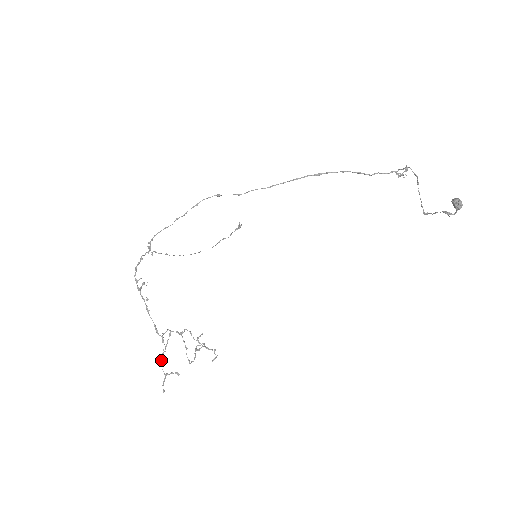
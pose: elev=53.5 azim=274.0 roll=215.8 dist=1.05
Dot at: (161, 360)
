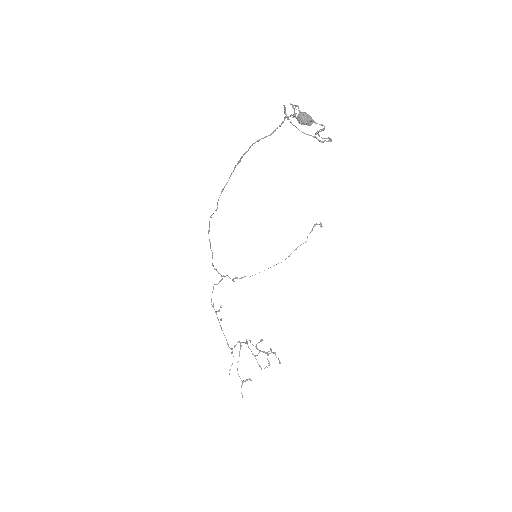
Dot at: (237, 369)
